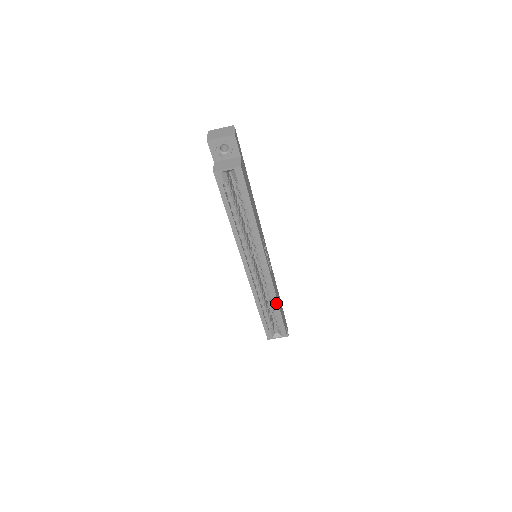
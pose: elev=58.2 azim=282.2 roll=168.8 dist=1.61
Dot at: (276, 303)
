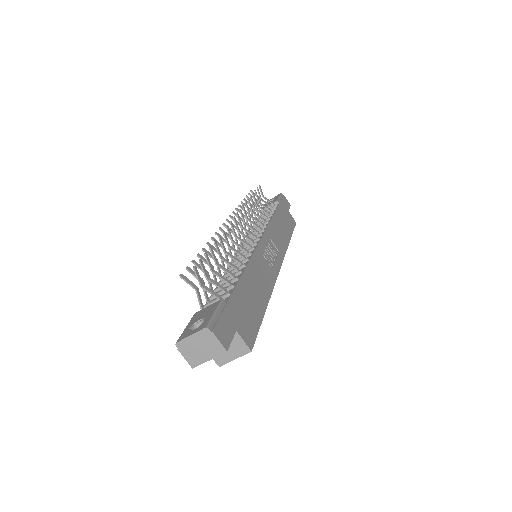
Dot at: occluded
